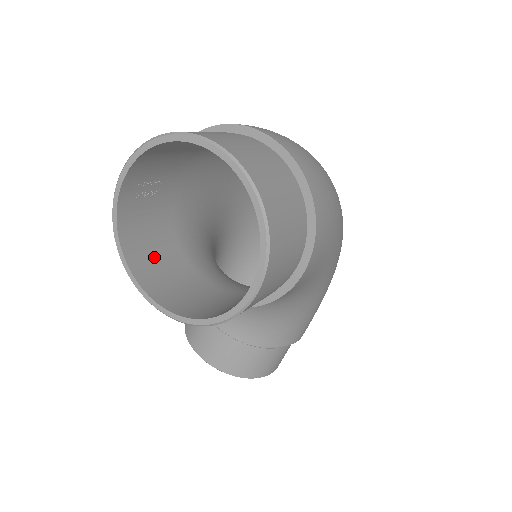
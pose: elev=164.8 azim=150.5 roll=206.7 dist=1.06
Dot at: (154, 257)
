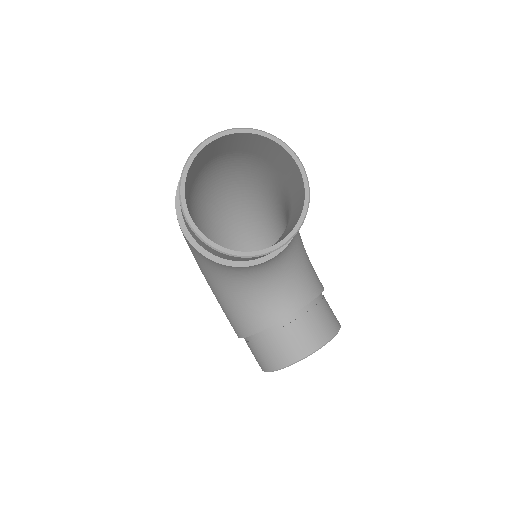
Dot at: occluded
